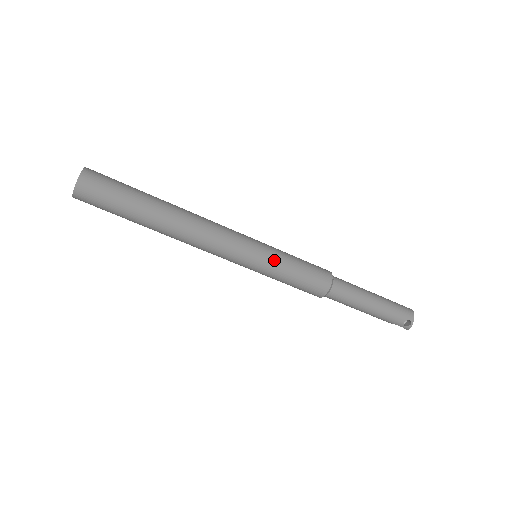
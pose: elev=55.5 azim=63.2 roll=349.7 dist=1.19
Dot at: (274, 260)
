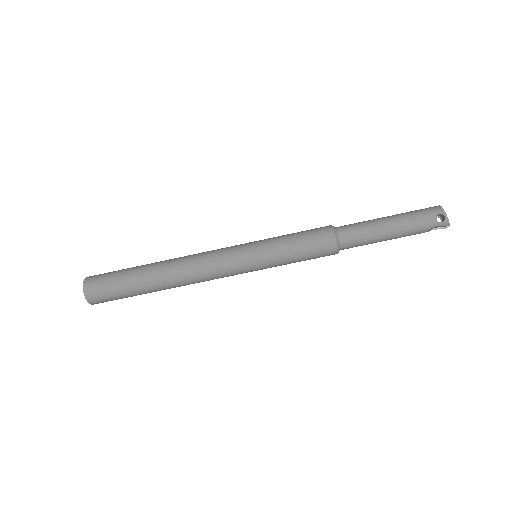
Dot at: (268, 246)
